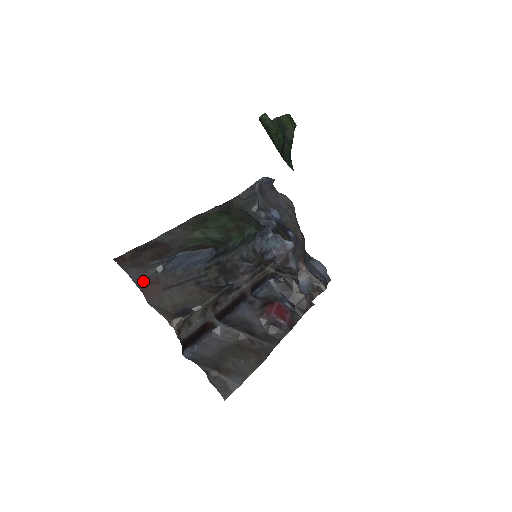
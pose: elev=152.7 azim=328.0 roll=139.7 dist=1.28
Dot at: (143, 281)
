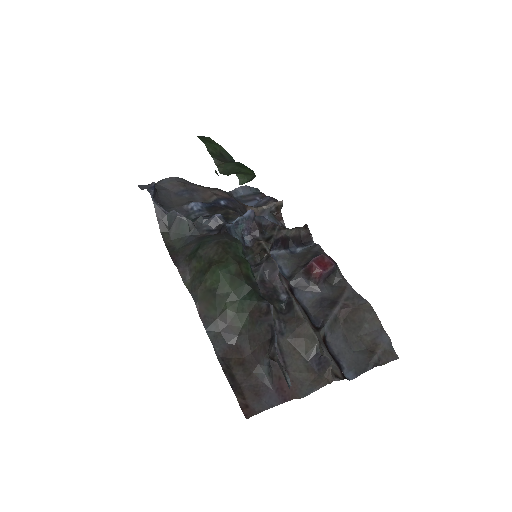
Dot at: (278, 394)
